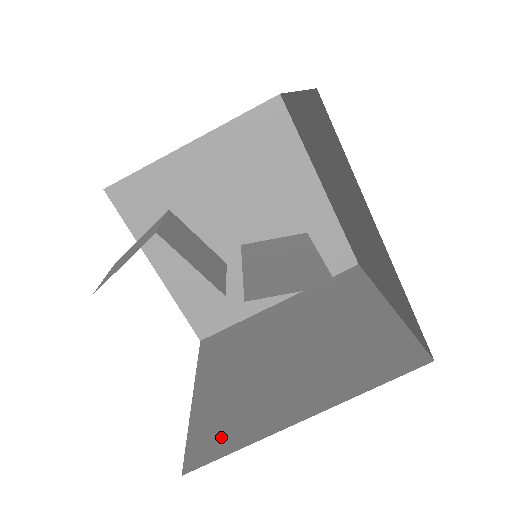
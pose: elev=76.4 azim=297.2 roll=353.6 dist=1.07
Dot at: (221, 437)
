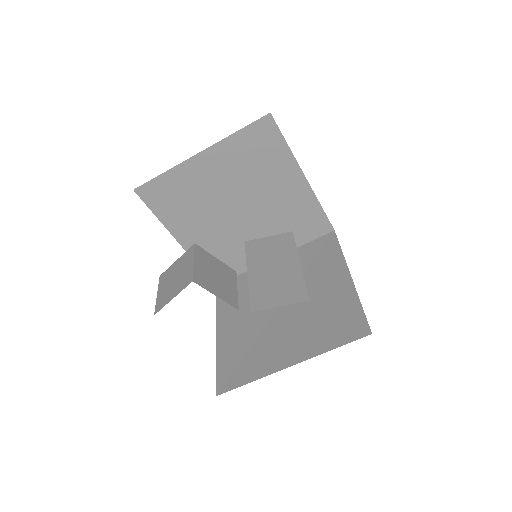
Dot at: (238, 372)
